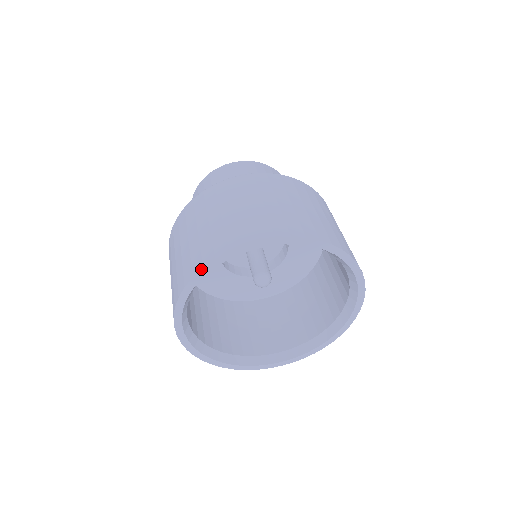
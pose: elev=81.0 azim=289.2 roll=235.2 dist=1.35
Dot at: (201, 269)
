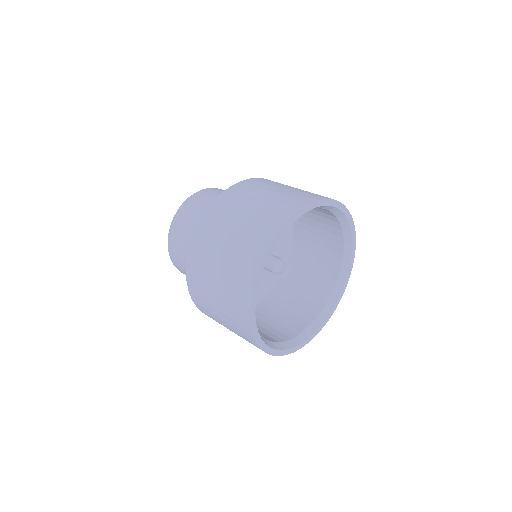
Dot at: (251, 299)
